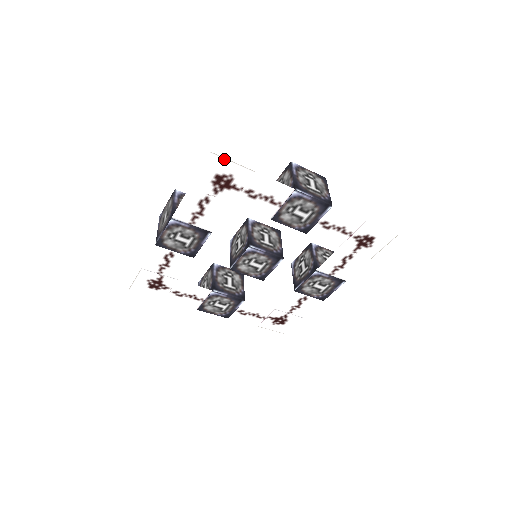
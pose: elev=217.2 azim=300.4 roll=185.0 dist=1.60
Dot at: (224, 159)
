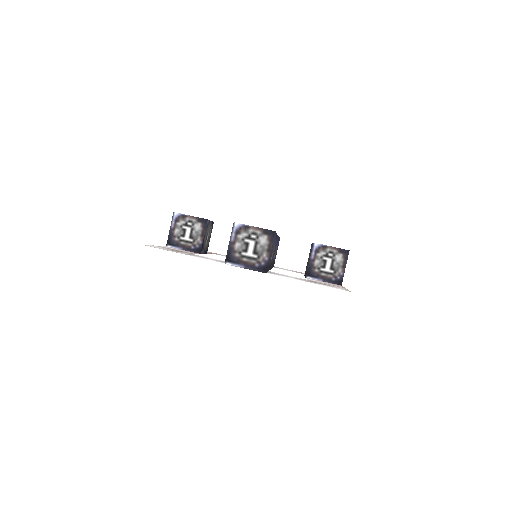
Dot at: occluded
